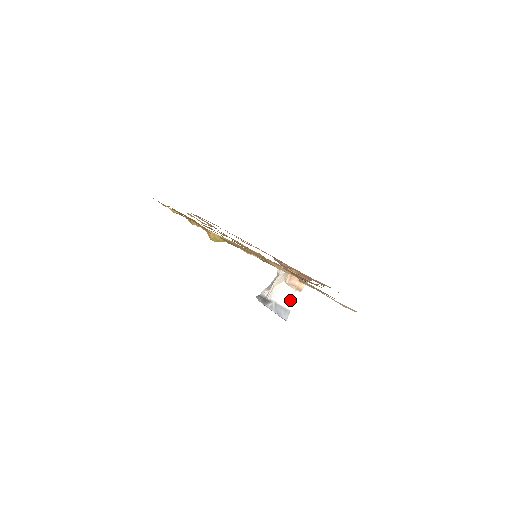
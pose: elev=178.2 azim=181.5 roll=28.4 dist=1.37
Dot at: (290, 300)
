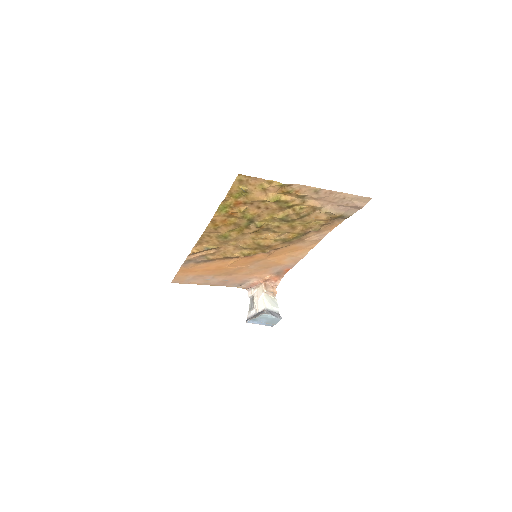
Dot at: (274, 304)
